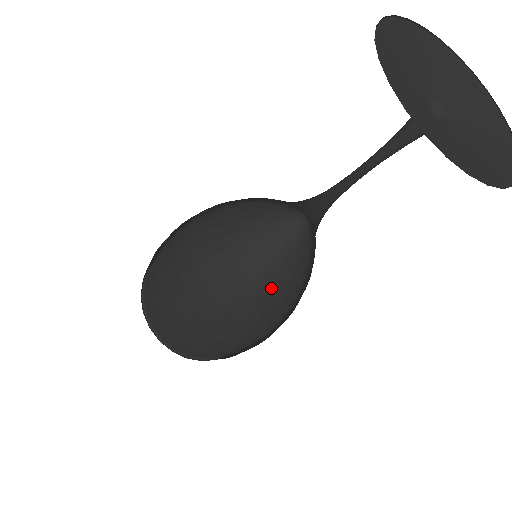
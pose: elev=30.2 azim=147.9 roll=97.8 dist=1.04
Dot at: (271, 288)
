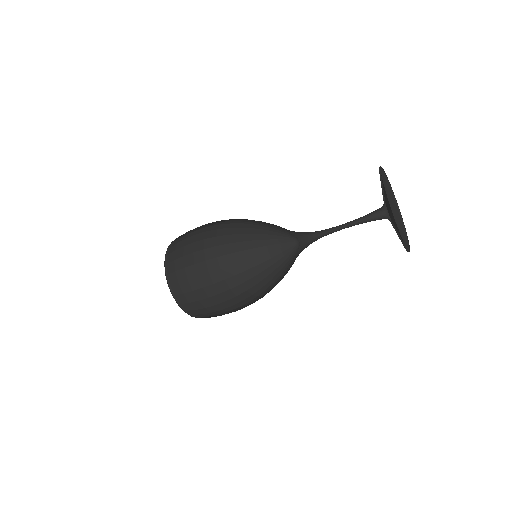
Dot at: occluded
